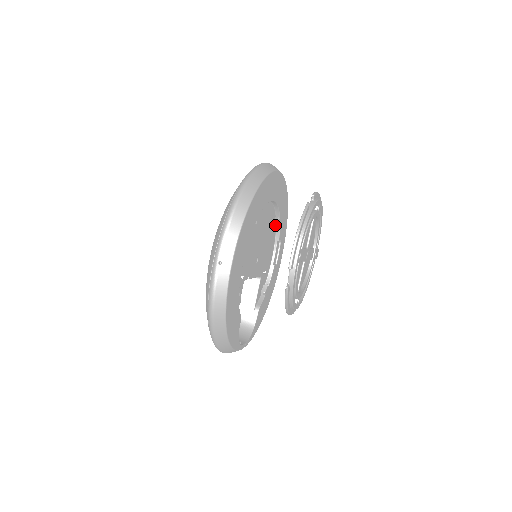
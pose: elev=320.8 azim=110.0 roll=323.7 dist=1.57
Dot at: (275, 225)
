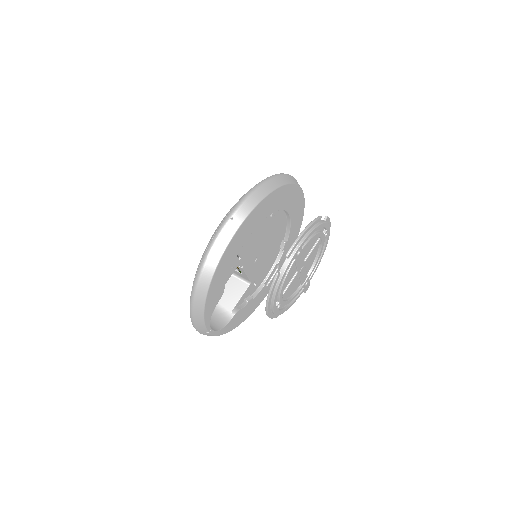
Dot at: (280, 248)
